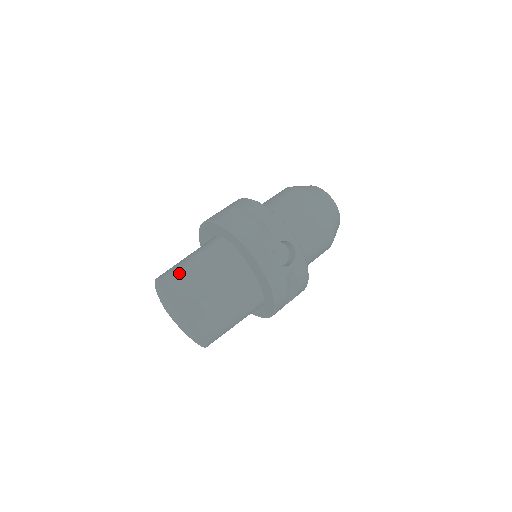
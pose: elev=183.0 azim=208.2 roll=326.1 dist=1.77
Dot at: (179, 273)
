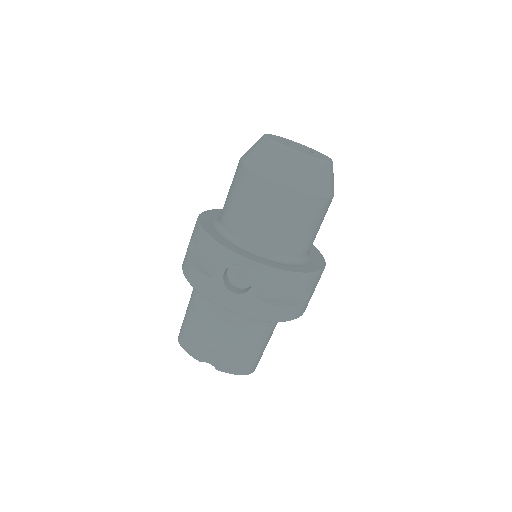
Dot at: (182, 330)
